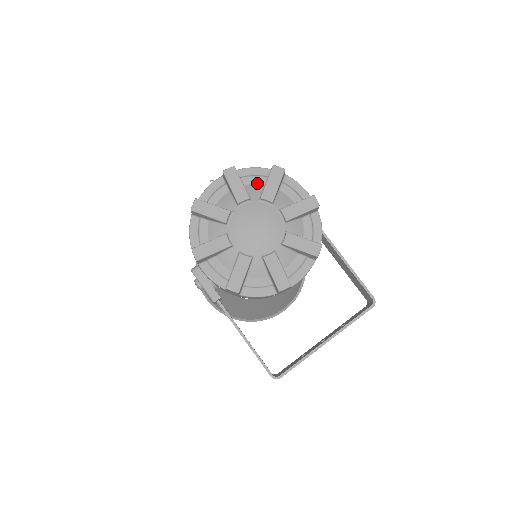
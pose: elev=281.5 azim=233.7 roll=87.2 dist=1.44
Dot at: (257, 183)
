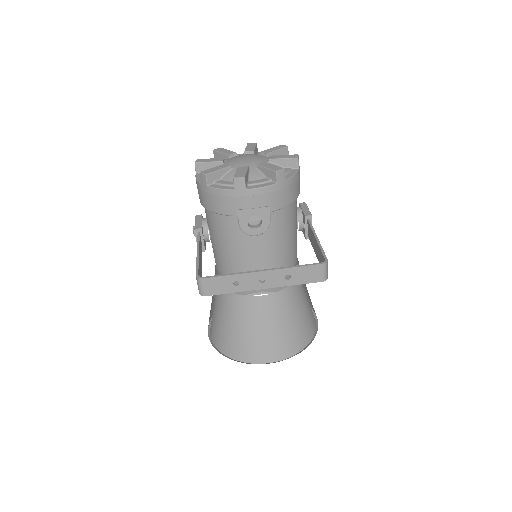
Dot at: occluded
